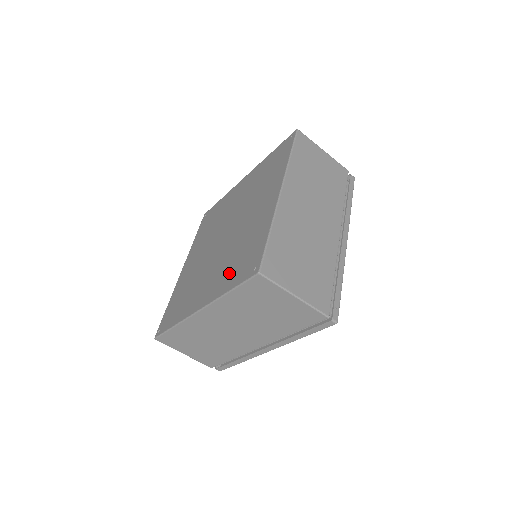
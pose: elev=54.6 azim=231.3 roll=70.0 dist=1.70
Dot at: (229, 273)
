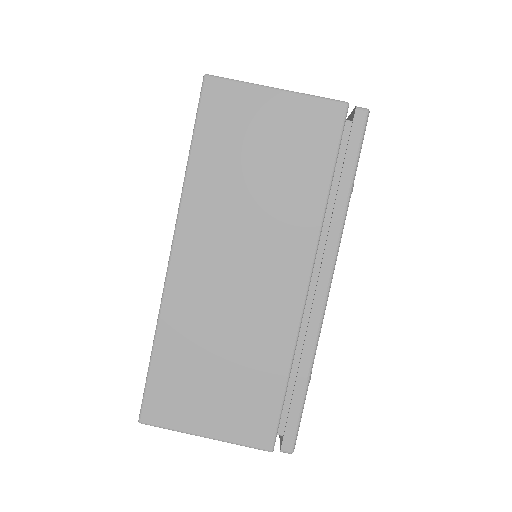
Dot at: occluded
